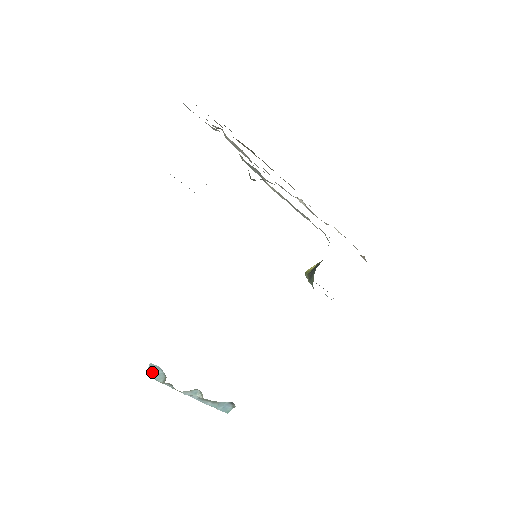
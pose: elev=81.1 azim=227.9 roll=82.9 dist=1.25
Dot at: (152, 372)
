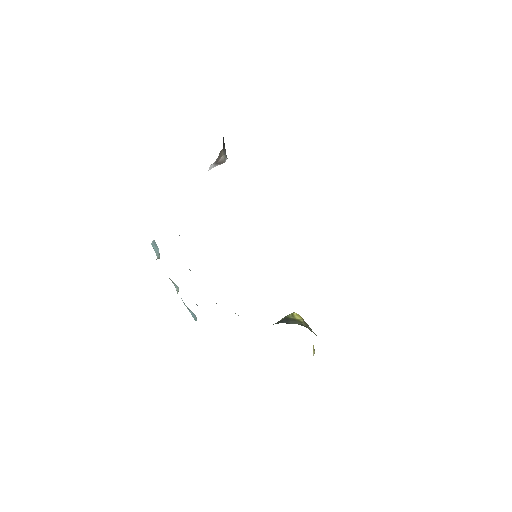
Dot at: (155, 246)
